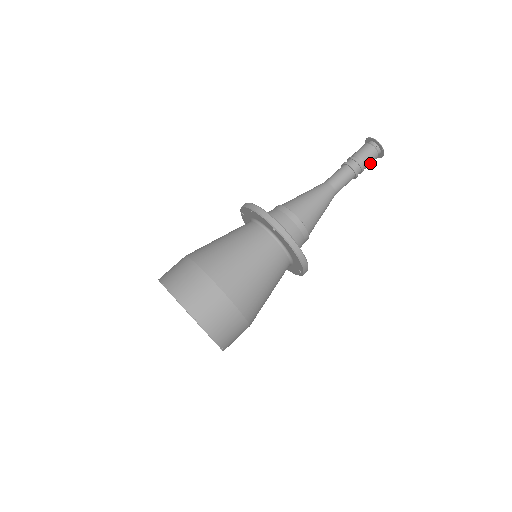
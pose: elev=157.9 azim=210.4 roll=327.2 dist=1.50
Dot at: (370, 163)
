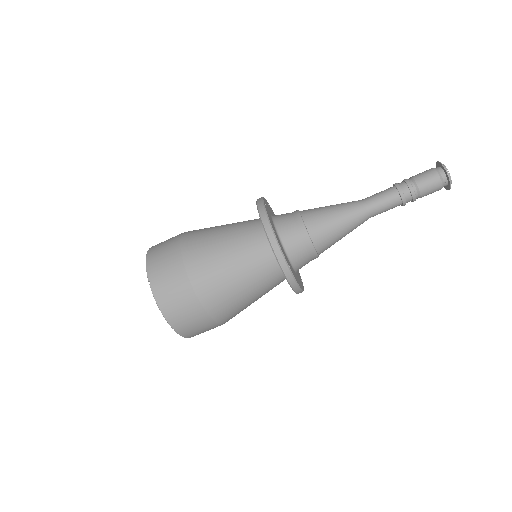
Dot at: (427, 194)
